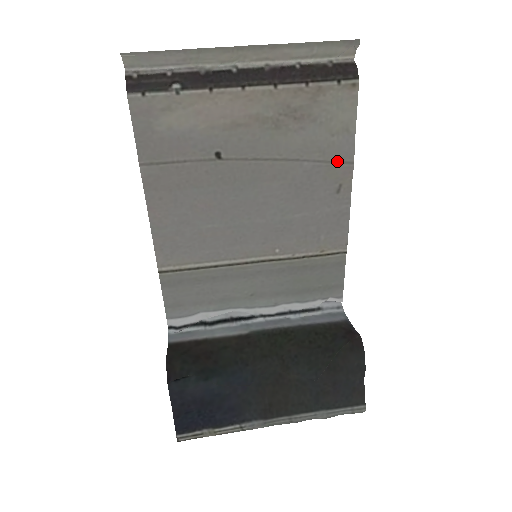
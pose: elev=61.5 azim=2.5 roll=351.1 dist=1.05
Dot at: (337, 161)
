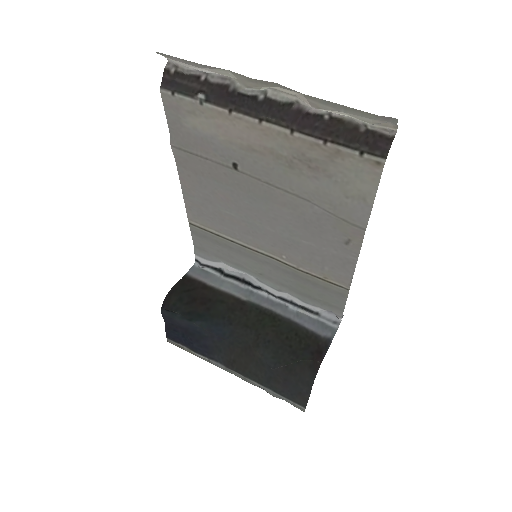
Dot at: (347, 220)
